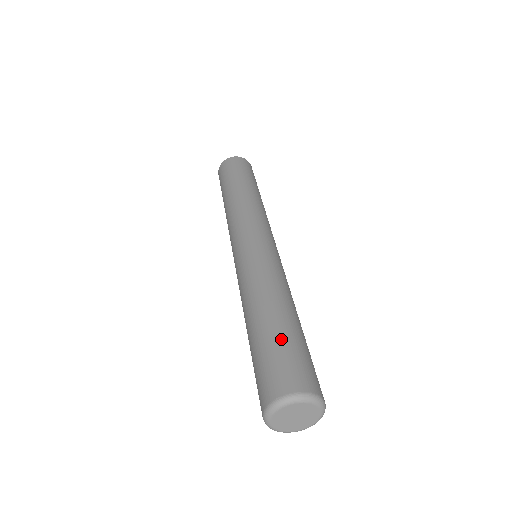
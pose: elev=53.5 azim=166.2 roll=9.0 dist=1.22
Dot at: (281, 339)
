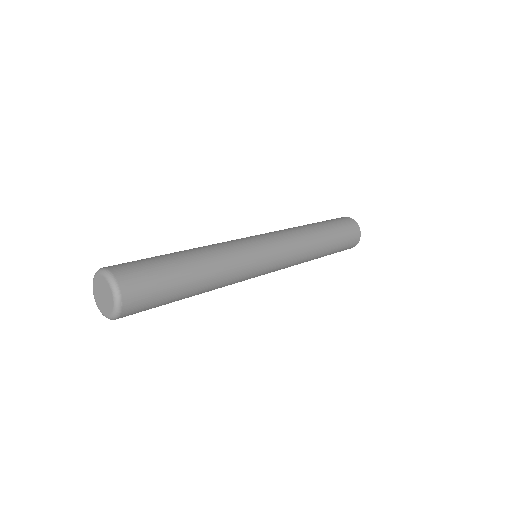
Dot at: (152, 257)
